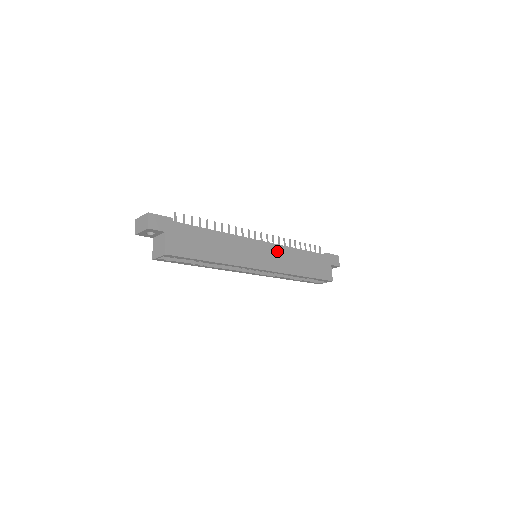
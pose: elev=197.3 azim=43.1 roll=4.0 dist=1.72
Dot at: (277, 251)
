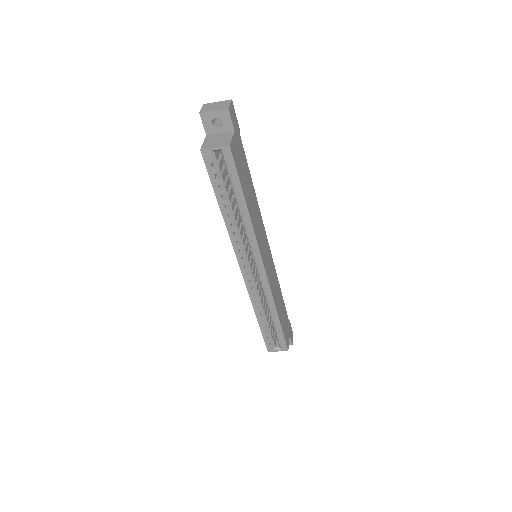
Dot at: (273, 268)
